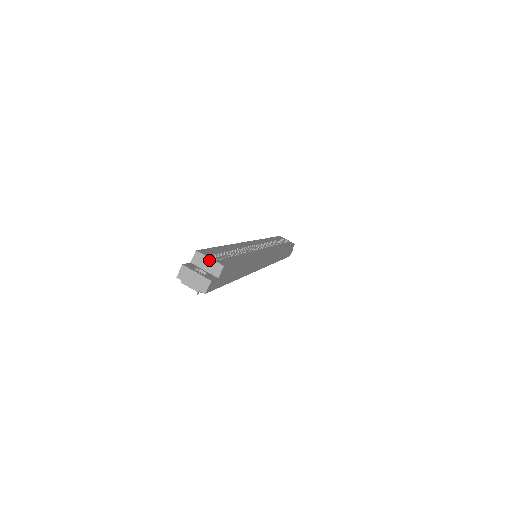
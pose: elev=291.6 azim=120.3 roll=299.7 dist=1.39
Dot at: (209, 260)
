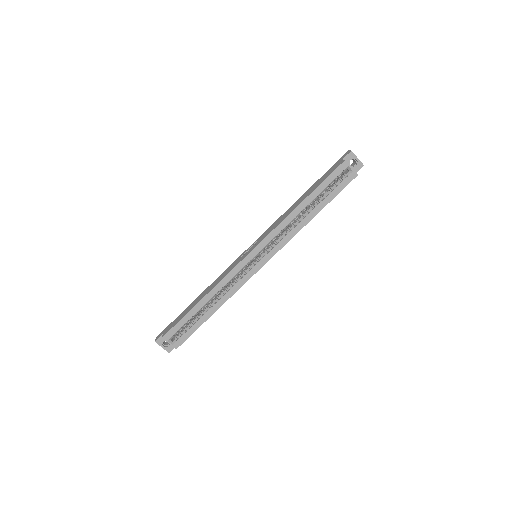
Dot at: (169, 343)
